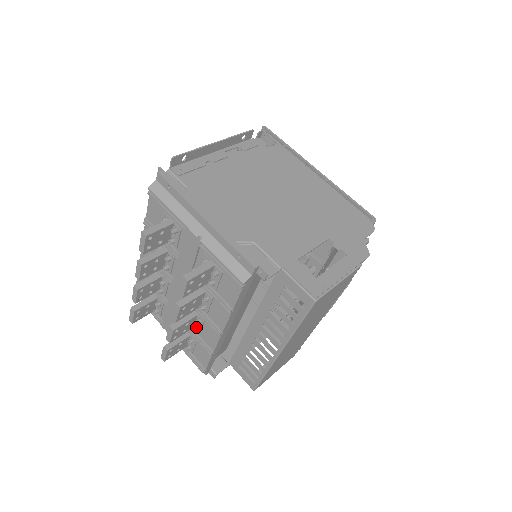
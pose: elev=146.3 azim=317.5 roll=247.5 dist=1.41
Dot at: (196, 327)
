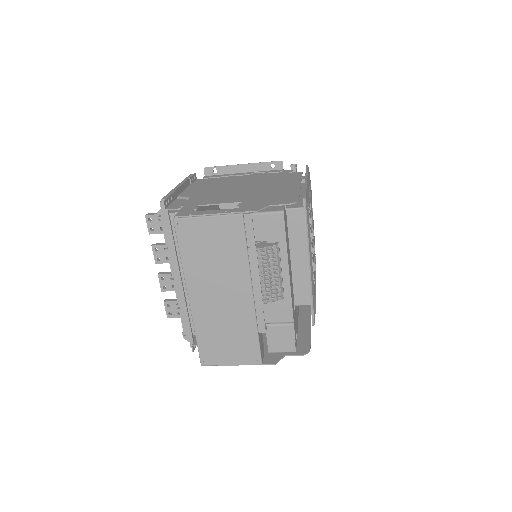
Dot at: occluded
